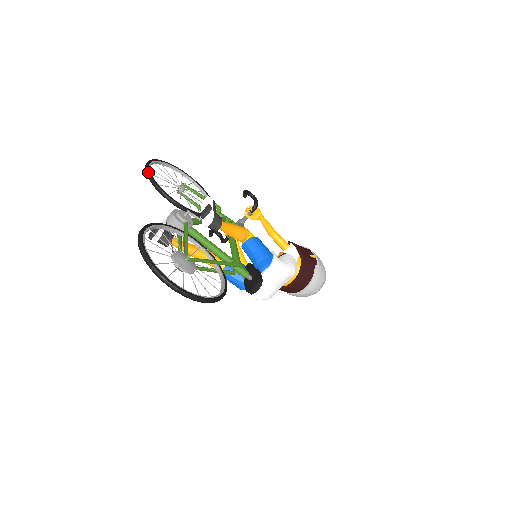
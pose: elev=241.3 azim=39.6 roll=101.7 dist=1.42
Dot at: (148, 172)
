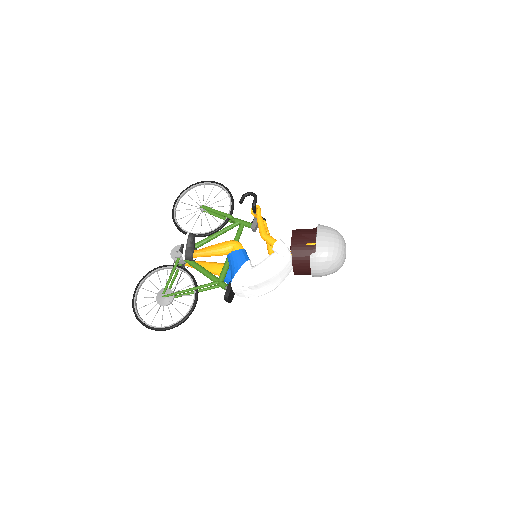
Dot at: (172, 211)
